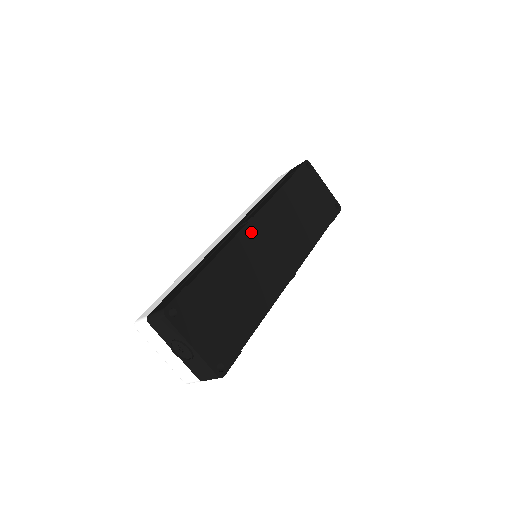
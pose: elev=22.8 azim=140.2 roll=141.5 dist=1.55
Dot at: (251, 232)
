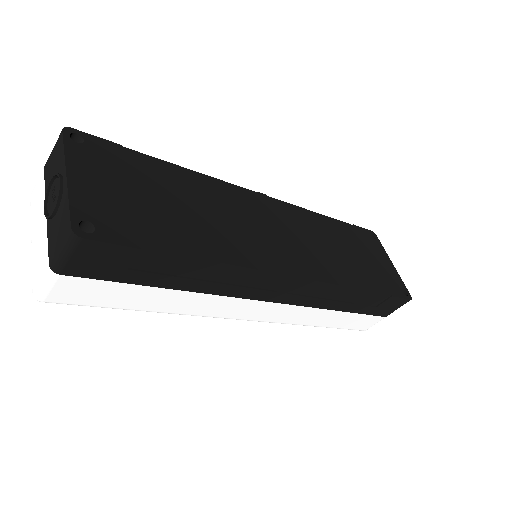
Dot at: (256, 200)
